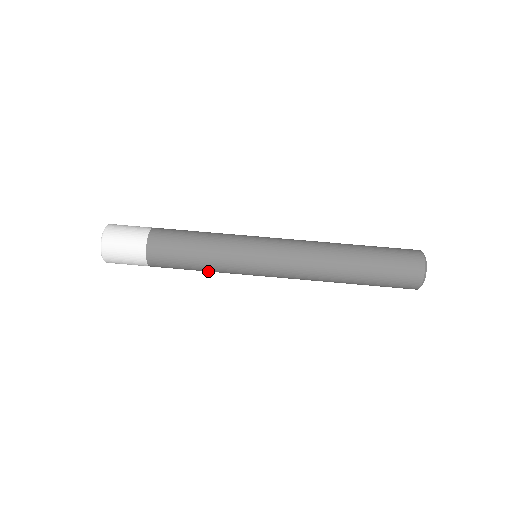
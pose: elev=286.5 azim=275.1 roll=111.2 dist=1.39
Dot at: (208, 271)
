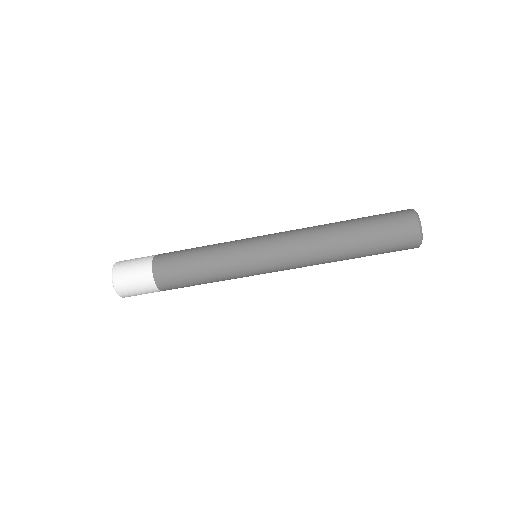
Dot at: occluded
